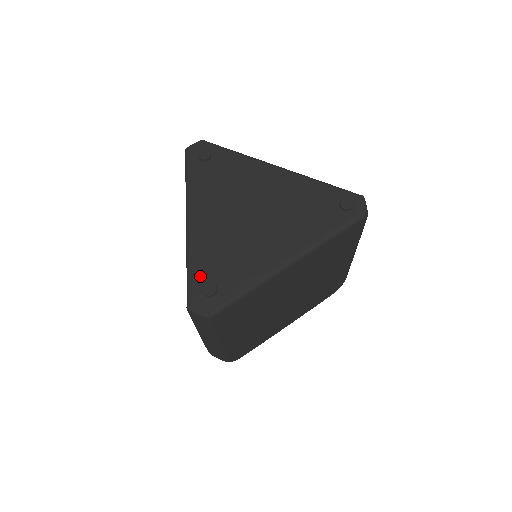
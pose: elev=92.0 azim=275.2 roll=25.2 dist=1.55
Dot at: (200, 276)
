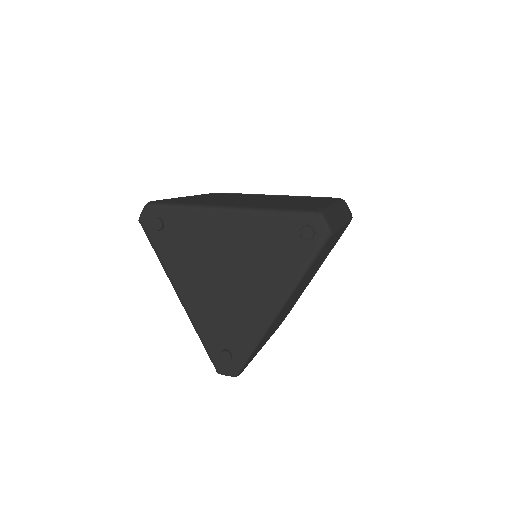
Dot at: (213, 346)
